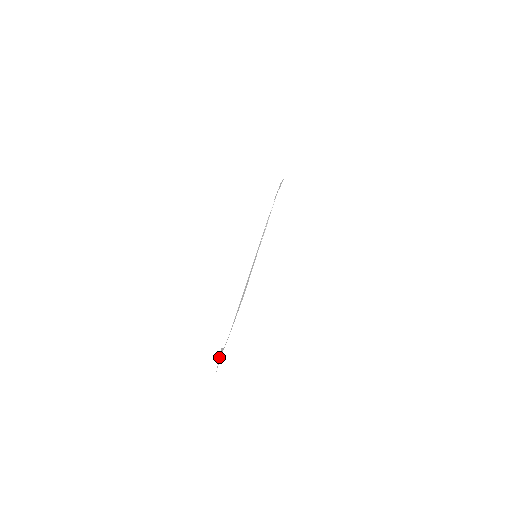
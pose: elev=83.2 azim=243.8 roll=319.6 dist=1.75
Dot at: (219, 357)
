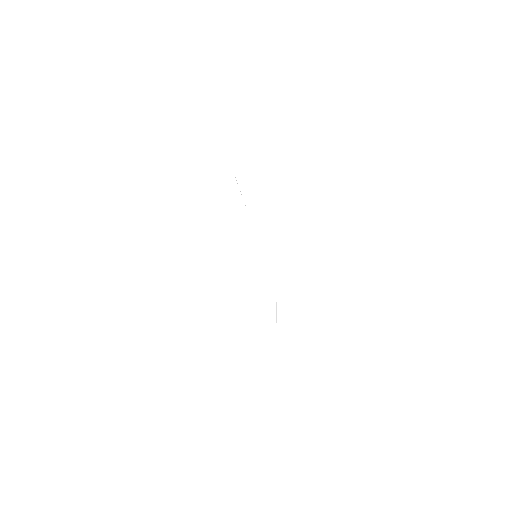
Dot at: occluded
